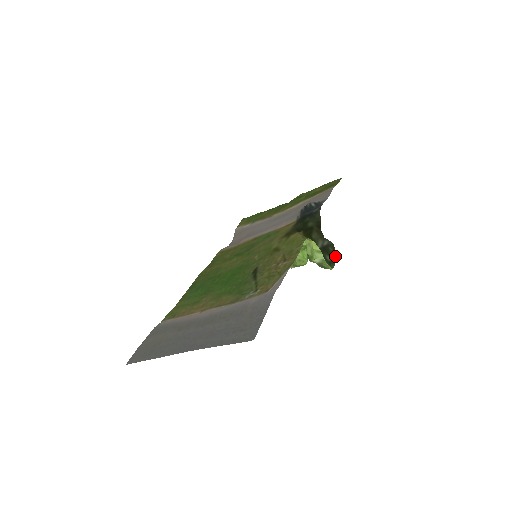
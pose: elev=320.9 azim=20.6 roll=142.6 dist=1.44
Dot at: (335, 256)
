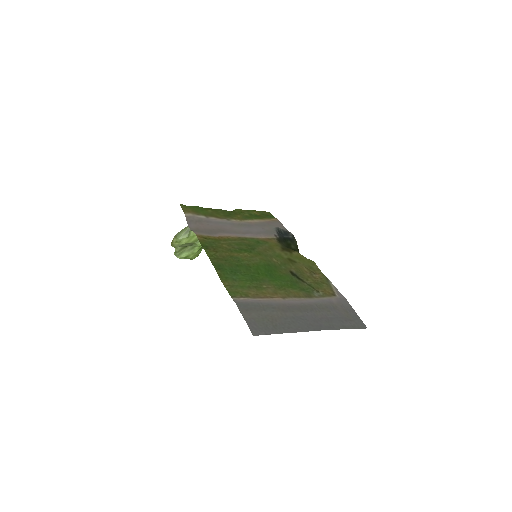
Dot at: occluded
